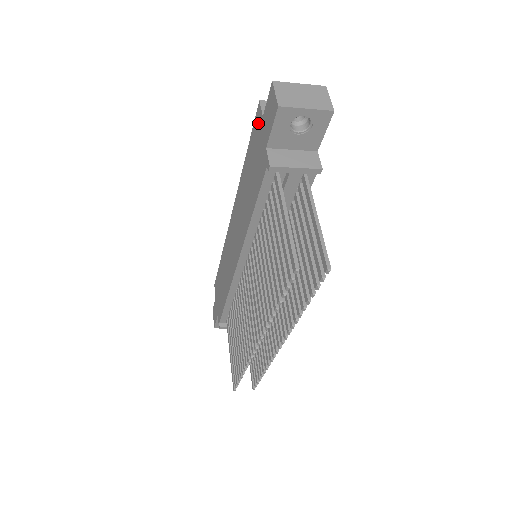
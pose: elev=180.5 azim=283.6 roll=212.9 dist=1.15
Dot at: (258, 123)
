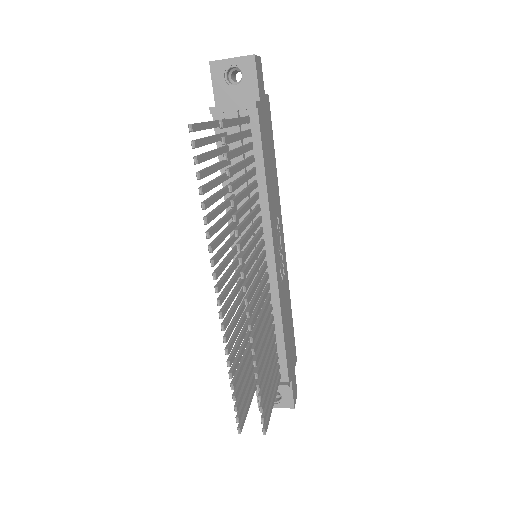
Dot at: occluded
